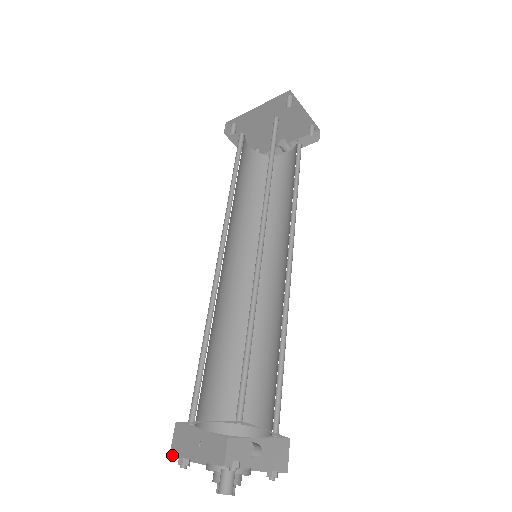
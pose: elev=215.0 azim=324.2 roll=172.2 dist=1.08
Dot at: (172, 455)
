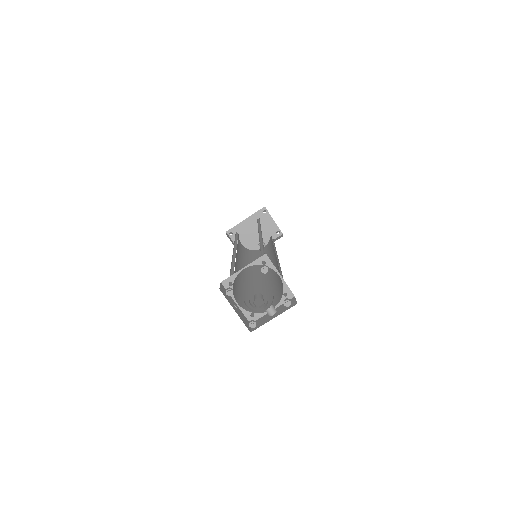
Dot at: (221, 291)
